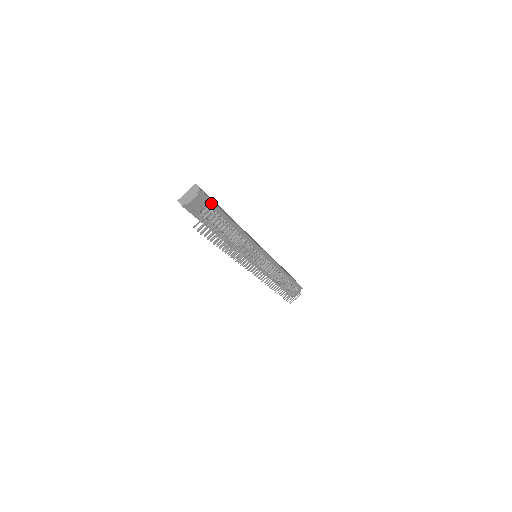
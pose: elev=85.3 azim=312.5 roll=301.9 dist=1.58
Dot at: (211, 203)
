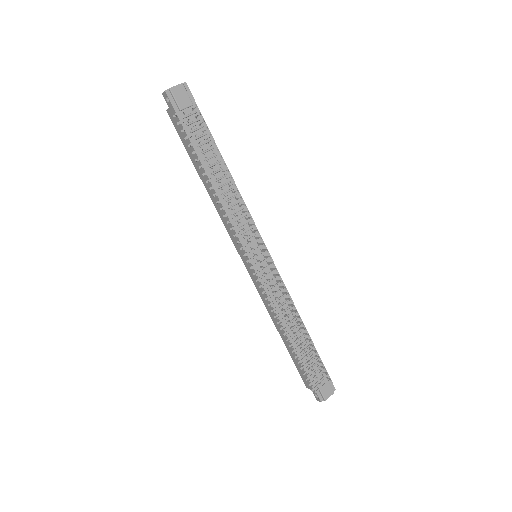
Dot at: (197, 110)
